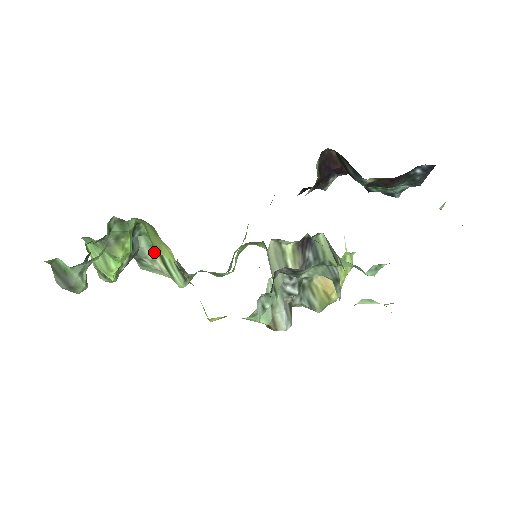
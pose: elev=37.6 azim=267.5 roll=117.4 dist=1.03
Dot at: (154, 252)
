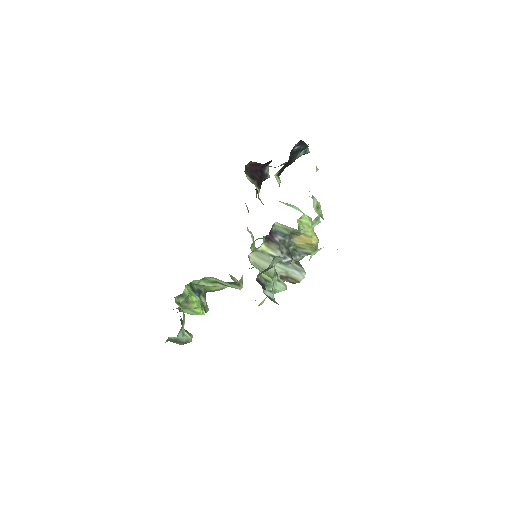
Dot at: (213, 283)
